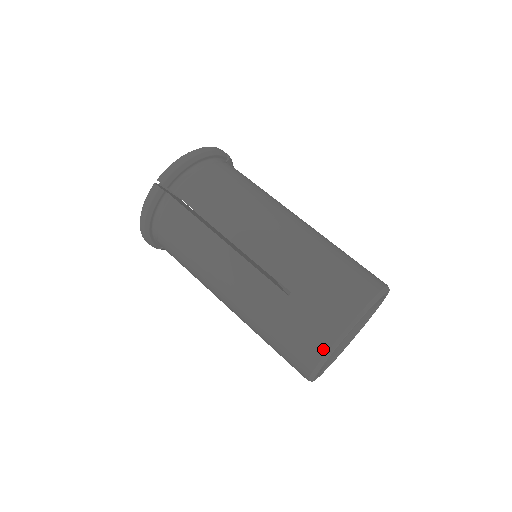
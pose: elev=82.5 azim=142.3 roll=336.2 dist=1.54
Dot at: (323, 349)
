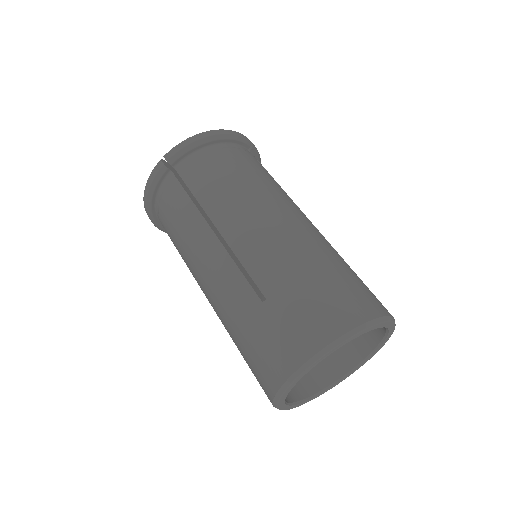
Dot at: (286, 372)
